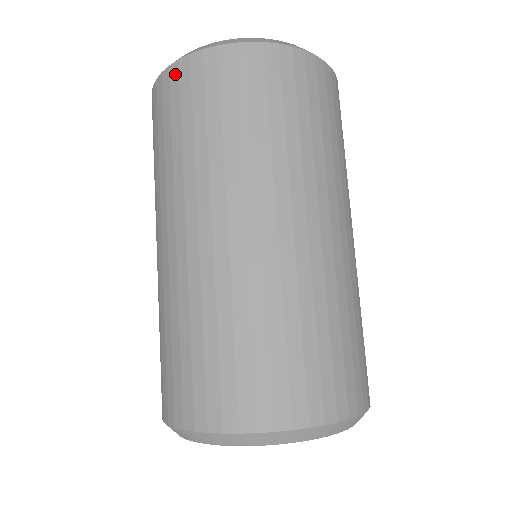
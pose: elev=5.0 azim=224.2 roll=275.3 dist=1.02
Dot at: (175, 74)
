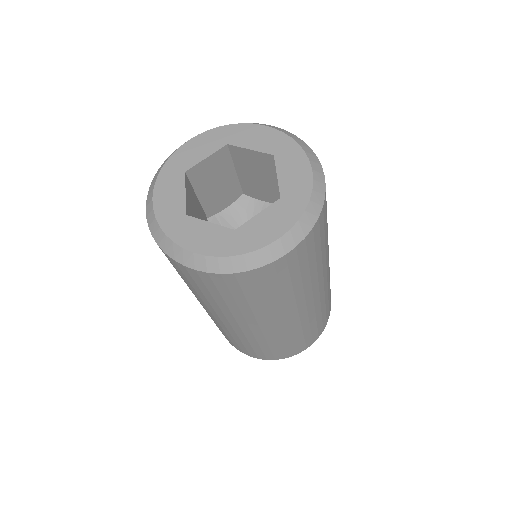
Dot at: occluded
